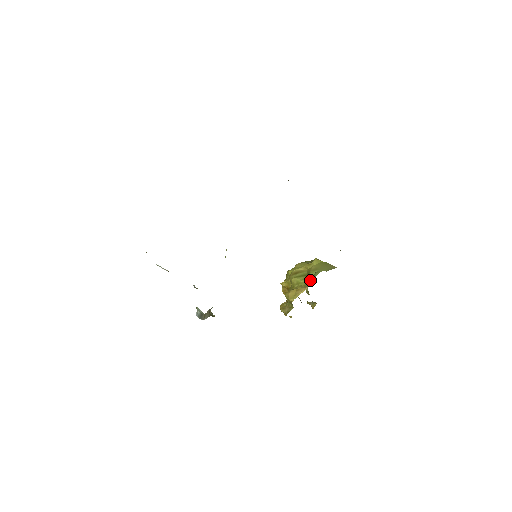
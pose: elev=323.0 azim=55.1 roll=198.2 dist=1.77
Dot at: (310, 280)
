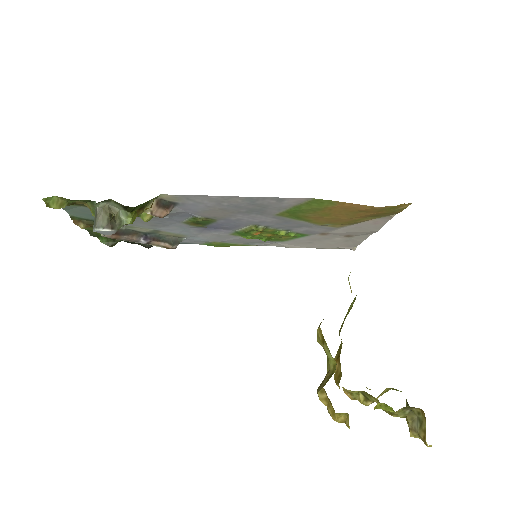
Dot at: occluded
